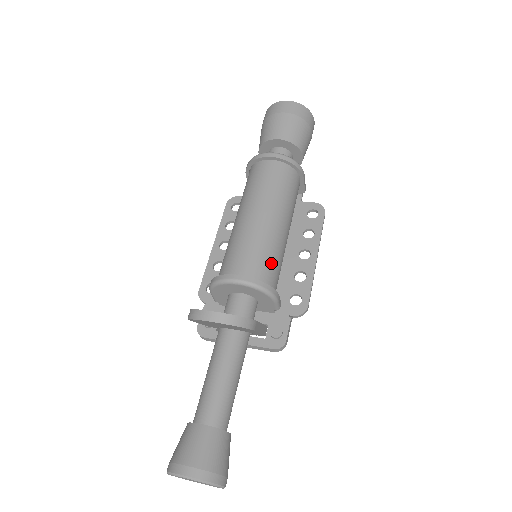
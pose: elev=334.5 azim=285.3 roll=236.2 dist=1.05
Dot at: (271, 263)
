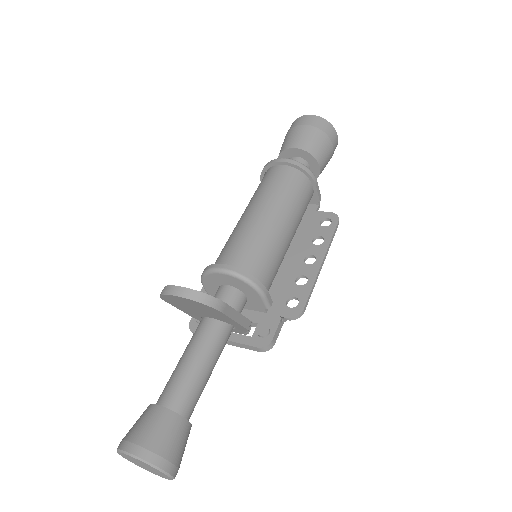
Dot at: (263, 258)
